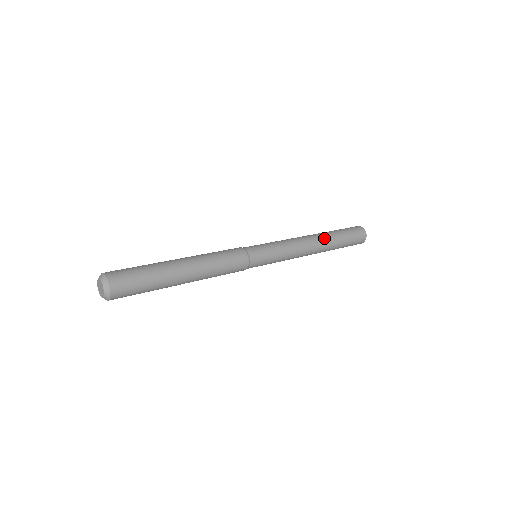
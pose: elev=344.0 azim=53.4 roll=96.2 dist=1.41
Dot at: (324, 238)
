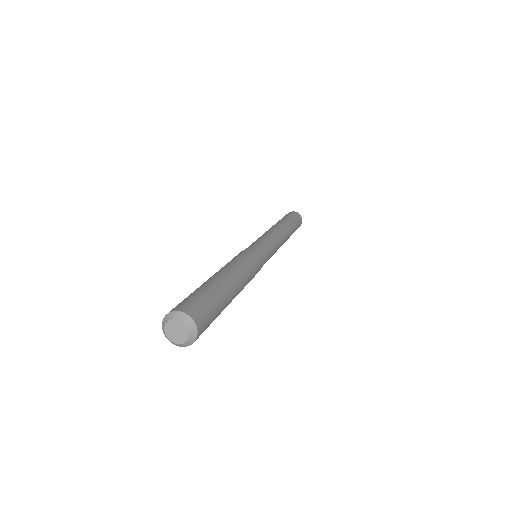
Dot at: (280, 223)
